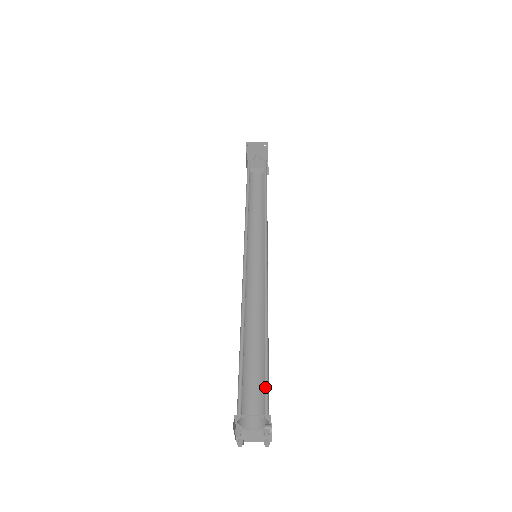
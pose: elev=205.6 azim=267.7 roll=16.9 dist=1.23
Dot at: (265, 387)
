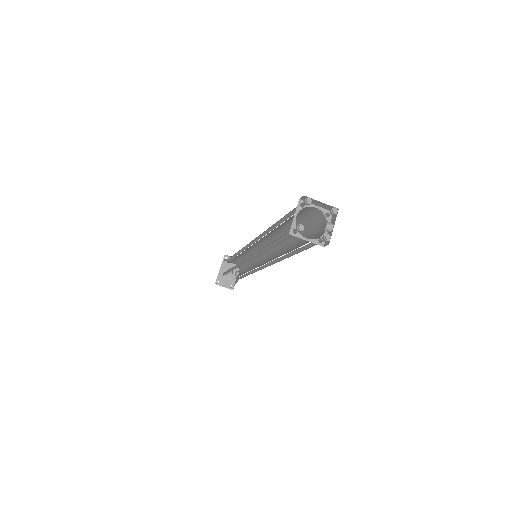
Dot at: (314, 223)
